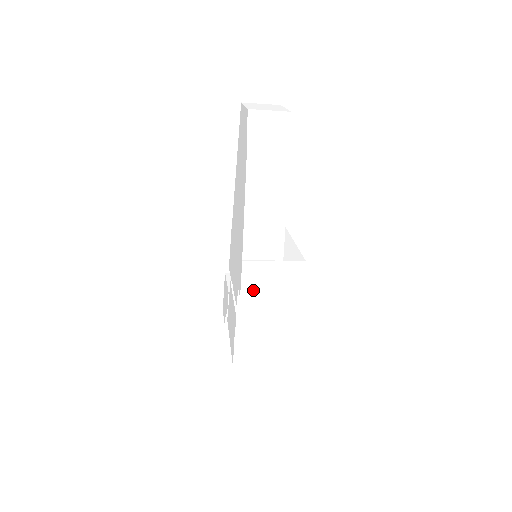
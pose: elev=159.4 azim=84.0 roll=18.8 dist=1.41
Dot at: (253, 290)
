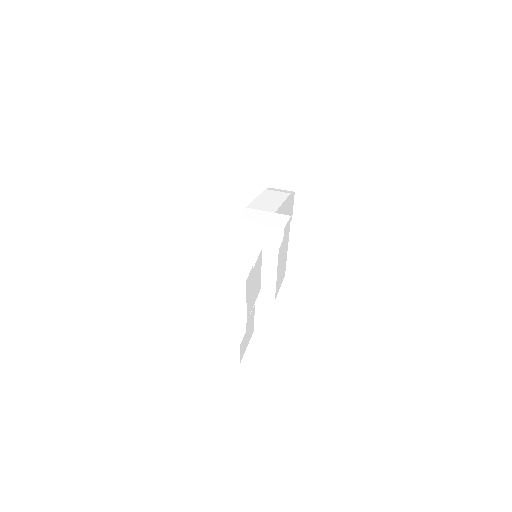
Dot at: (247, 218)
